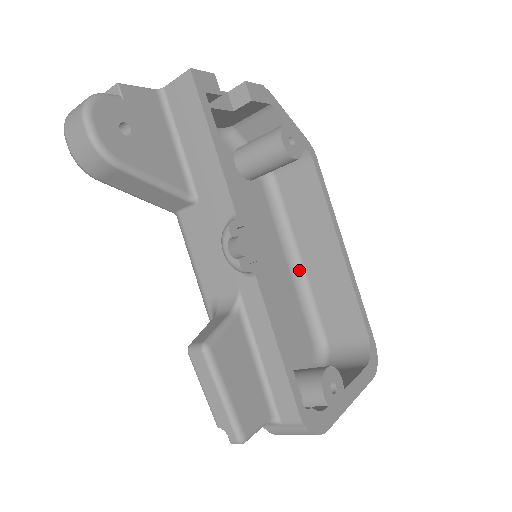
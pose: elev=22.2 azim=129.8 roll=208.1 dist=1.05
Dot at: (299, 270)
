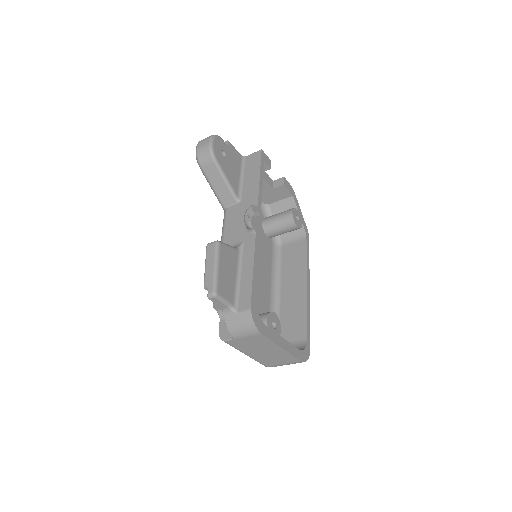
Dot at: (276, 297)
